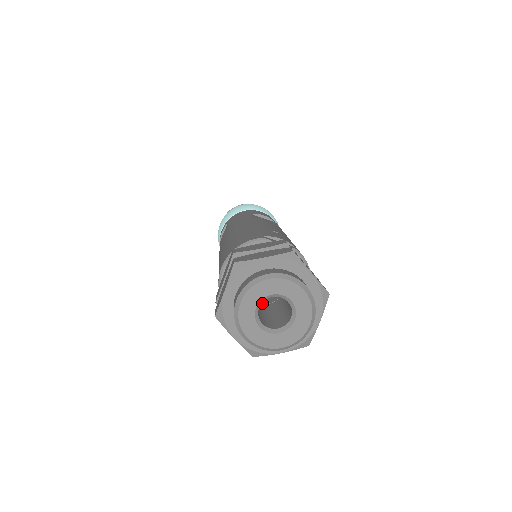
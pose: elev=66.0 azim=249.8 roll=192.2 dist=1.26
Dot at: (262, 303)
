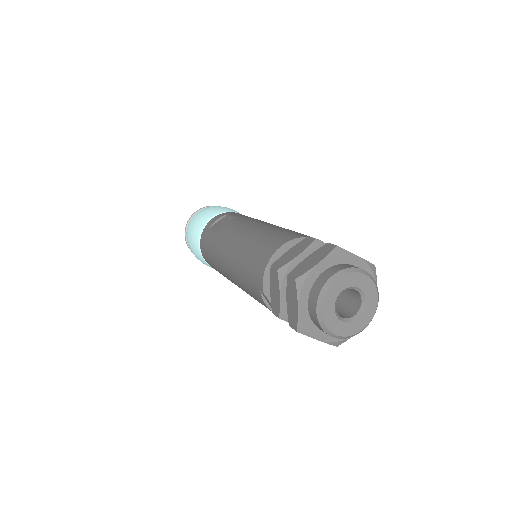
Dot at: occluded
